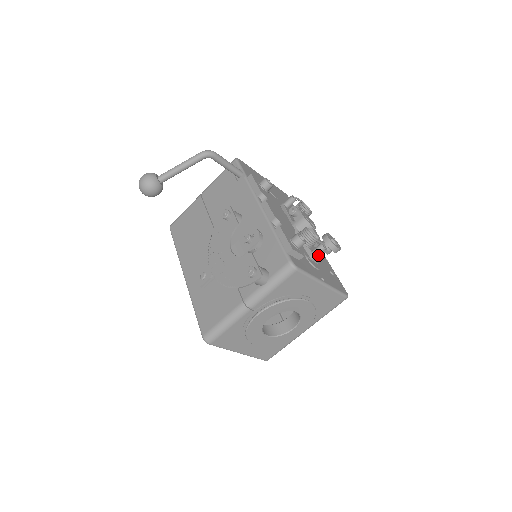
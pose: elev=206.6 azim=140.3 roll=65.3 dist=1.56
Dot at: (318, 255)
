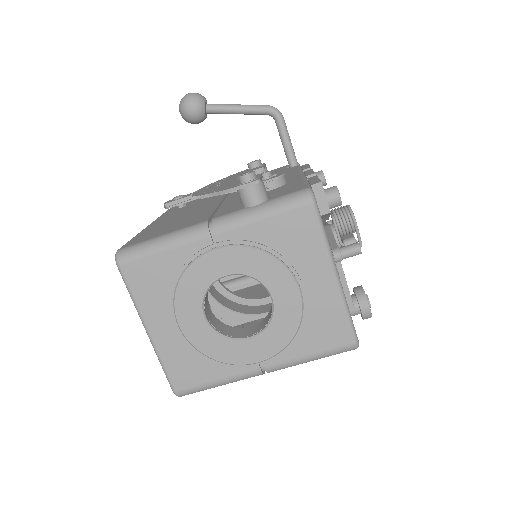
Dot at: (345, 256)
